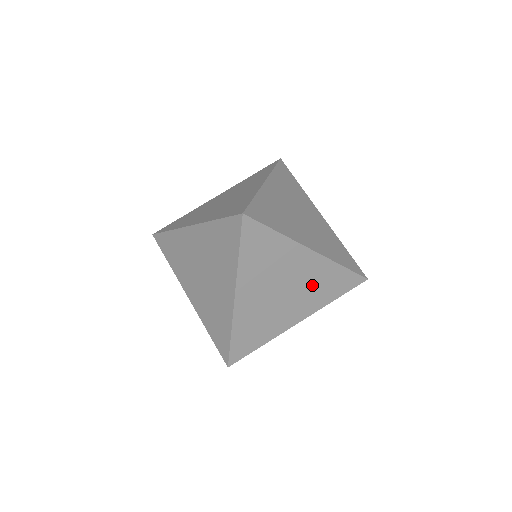
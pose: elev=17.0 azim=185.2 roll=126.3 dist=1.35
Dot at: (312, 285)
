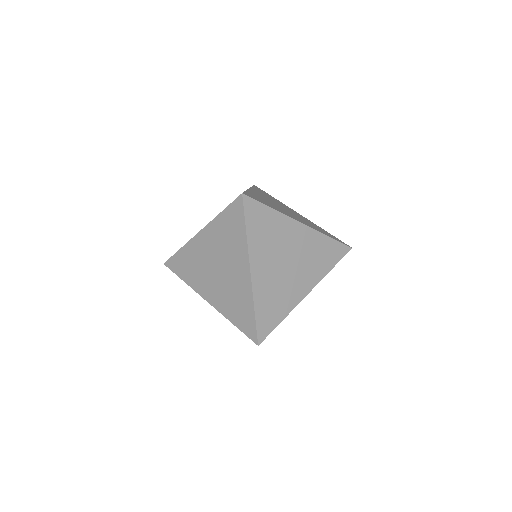
Dot at: (309, 256)
